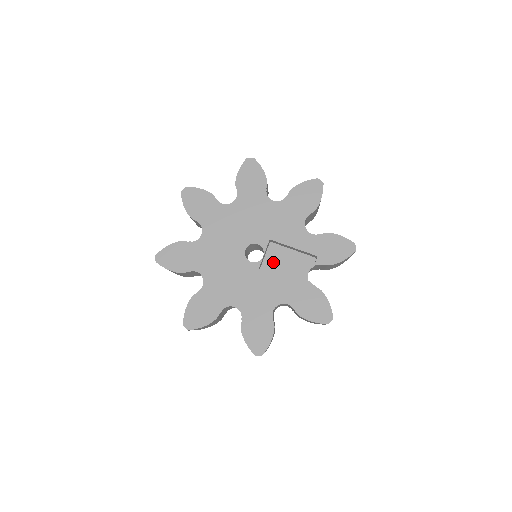
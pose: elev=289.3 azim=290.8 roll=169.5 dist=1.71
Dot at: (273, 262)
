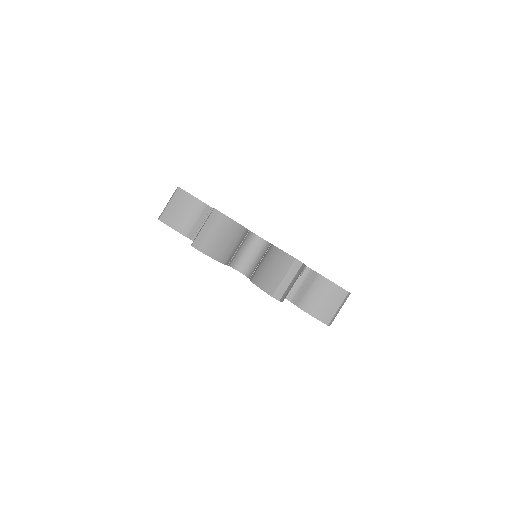
Dot at: occluded
